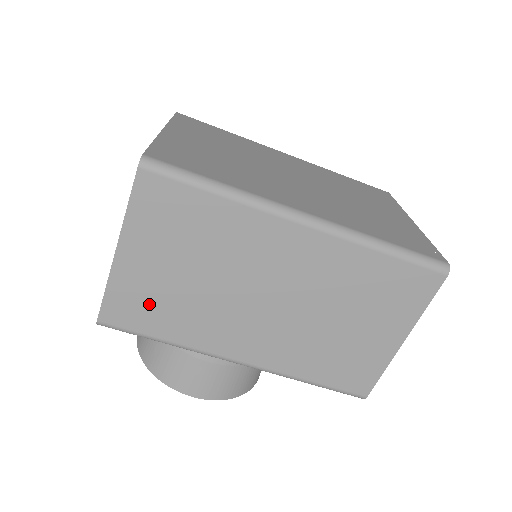
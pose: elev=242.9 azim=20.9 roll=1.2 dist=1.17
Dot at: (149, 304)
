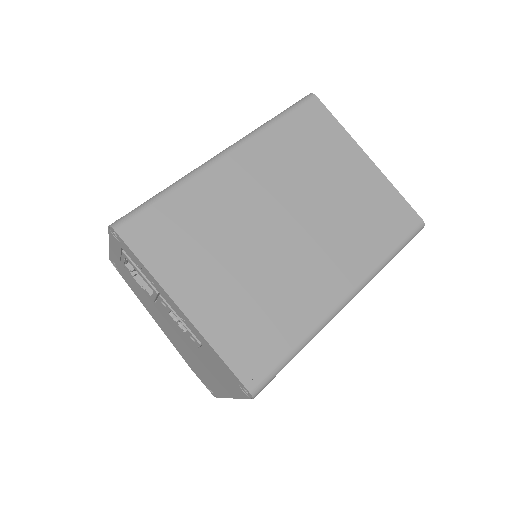
Dot at: occluded
